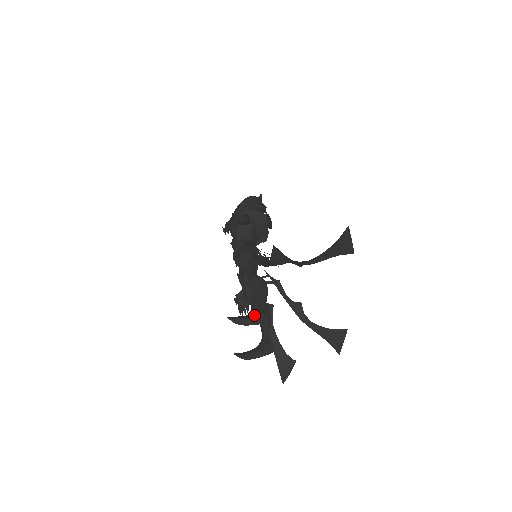
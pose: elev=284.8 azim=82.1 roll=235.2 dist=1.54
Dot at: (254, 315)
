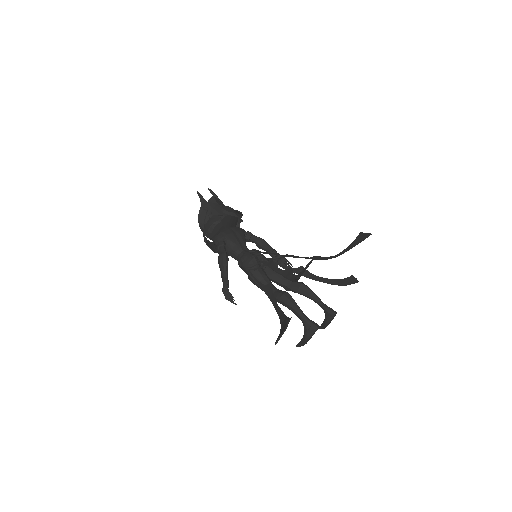
Dot at: (307, 336)
